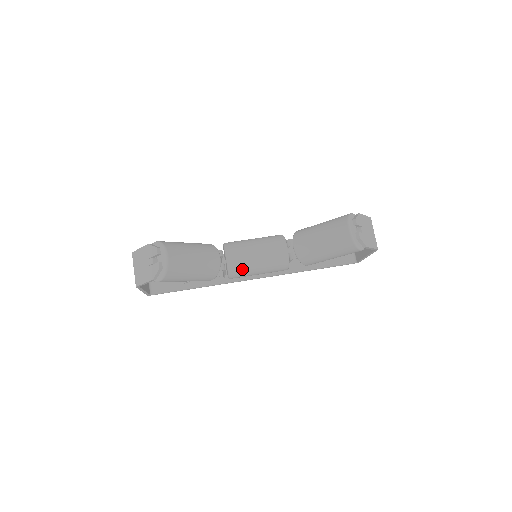
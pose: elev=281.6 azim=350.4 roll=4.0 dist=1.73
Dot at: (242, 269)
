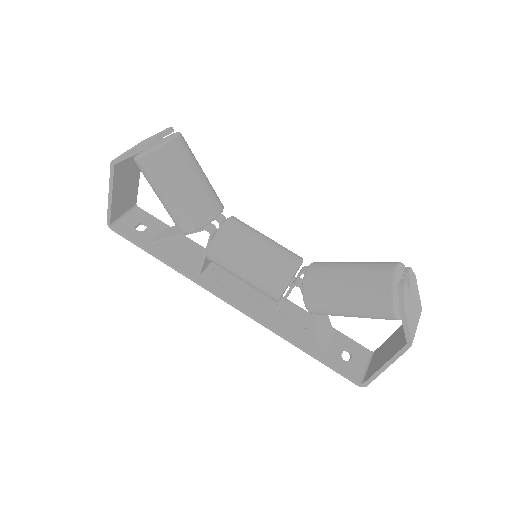
Dot at: (231, 245)
